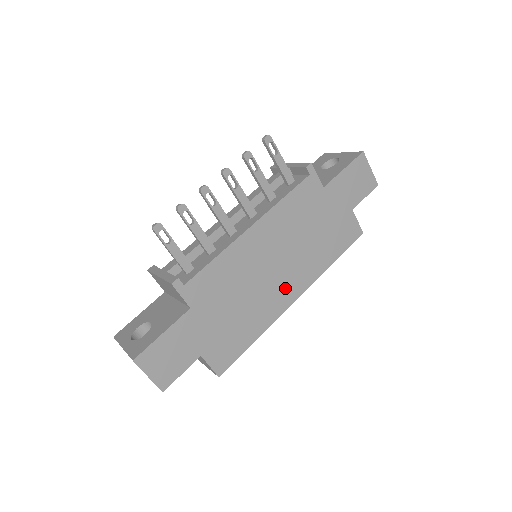
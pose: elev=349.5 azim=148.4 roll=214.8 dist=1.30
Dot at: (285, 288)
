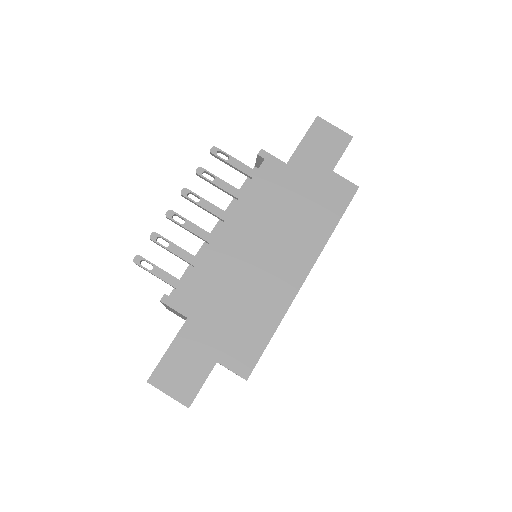
Dot at: (287, 270)
